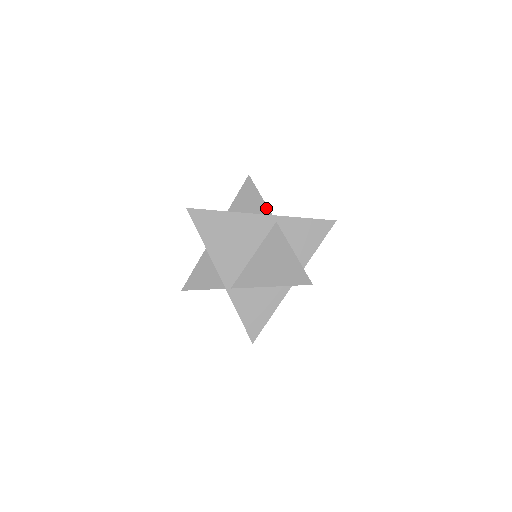
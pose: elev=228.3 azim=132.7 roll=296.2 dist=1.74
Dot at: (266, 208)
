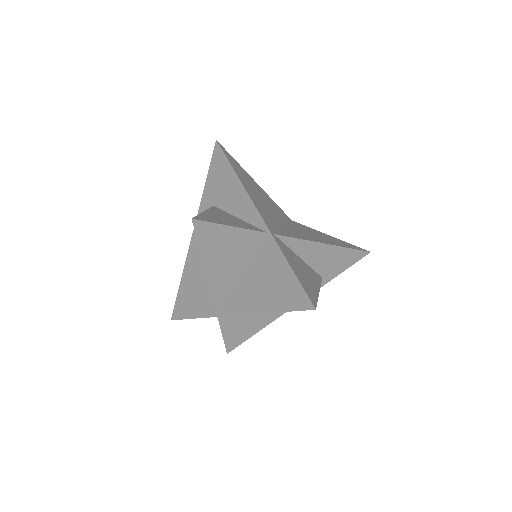
Dot at: occluded
